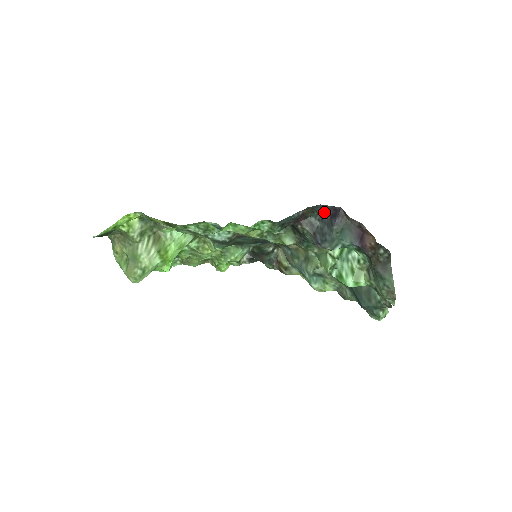
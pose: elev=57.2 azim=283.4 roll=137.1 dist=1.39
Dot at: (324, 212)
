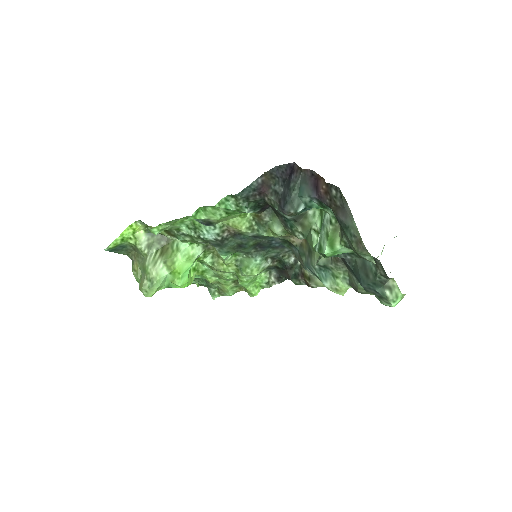
Dot at: (283, 174)
